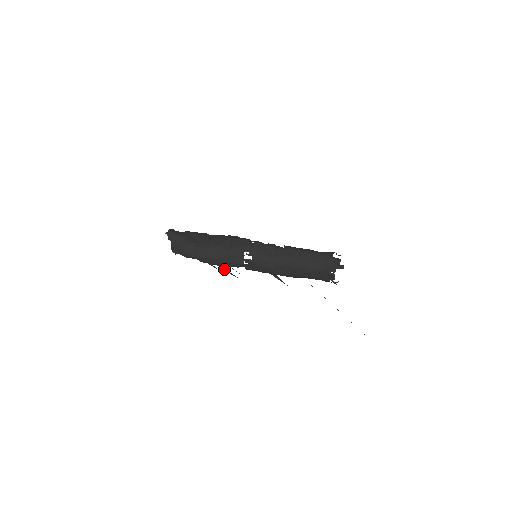
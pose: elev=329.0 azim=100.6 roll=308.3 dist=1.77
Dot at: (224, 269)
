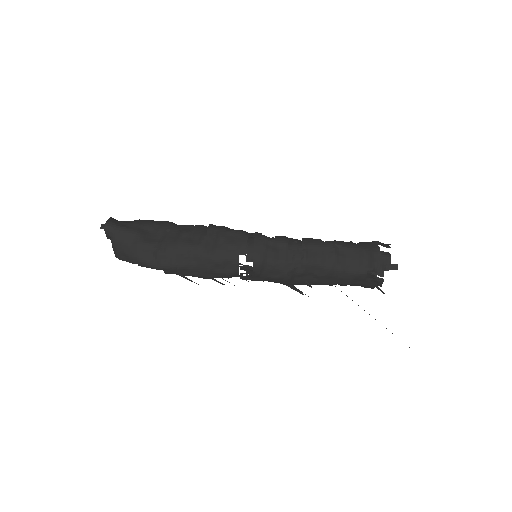
Dot at: occluded
